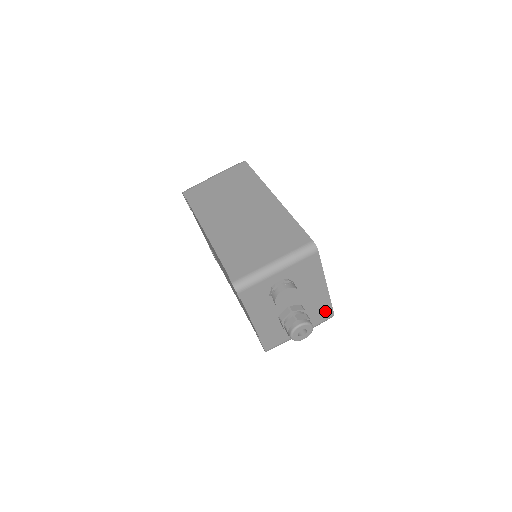
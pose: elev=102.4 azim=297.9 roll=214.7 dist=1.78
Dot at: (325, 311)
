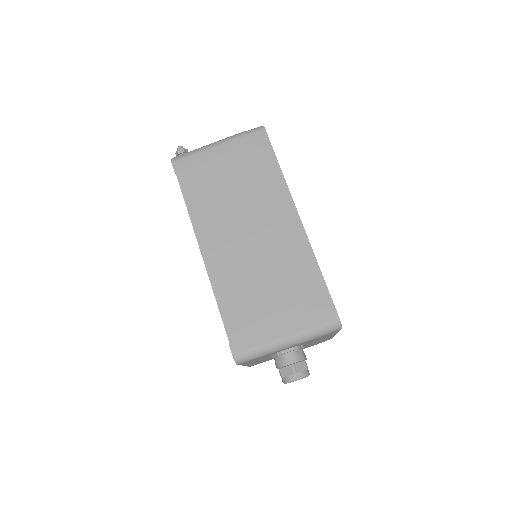
Dot at: (323, 341)
